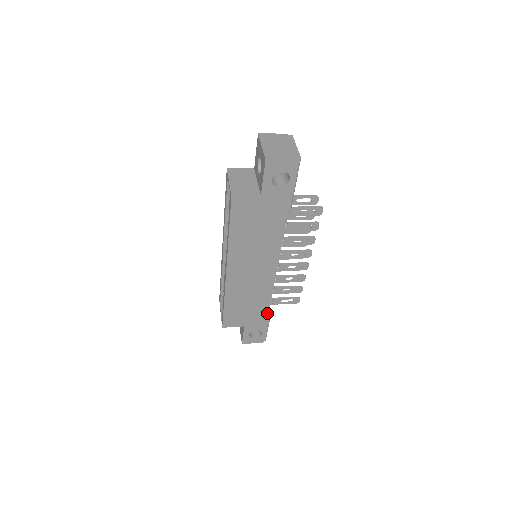
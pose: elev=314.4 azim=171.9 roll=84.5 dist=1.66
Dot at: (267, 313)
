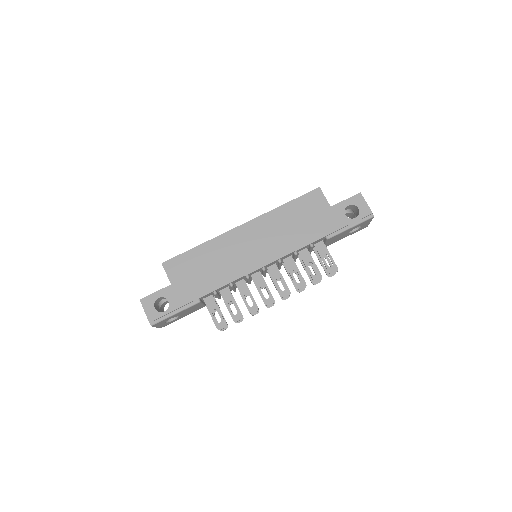
Dot at: (200, 296)
